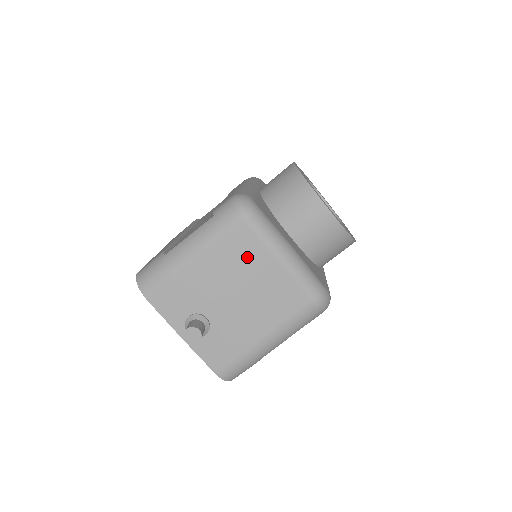
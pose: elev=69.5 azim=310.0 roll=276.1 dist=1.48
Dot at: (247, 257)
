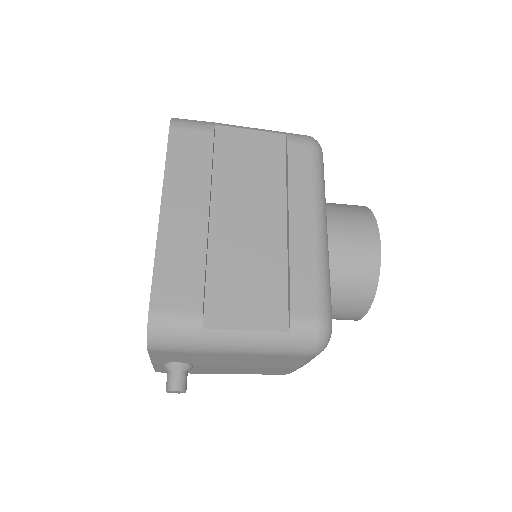
Dot at: (279, 362)
